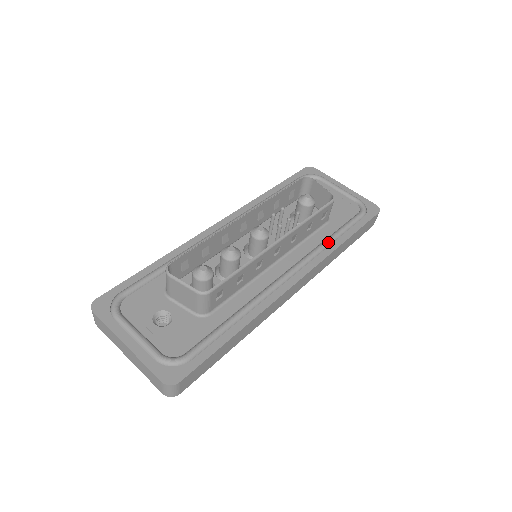
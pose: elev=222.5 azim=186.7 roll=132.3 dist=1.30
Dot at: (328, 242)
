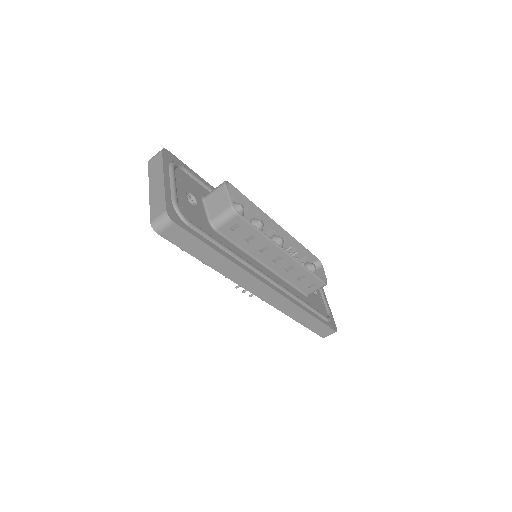
Dot at: (301, 300)
